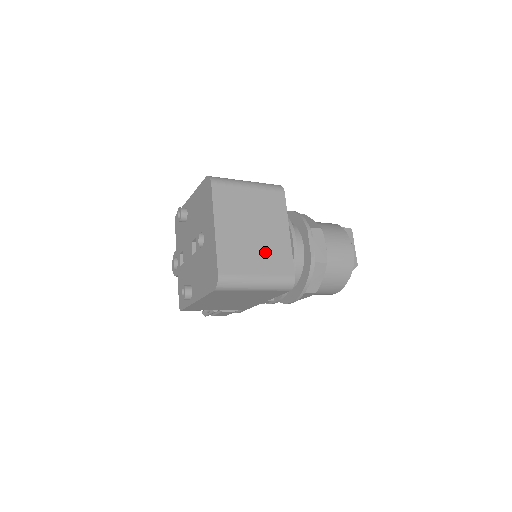
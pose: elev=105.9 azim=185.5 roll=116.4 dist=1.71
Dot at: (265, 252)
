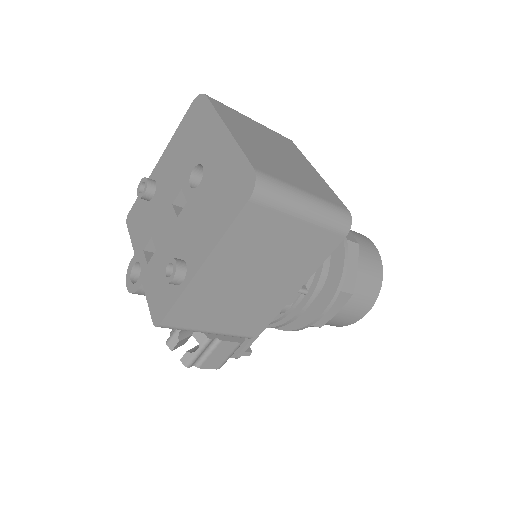
Dot at: (301, 175)
